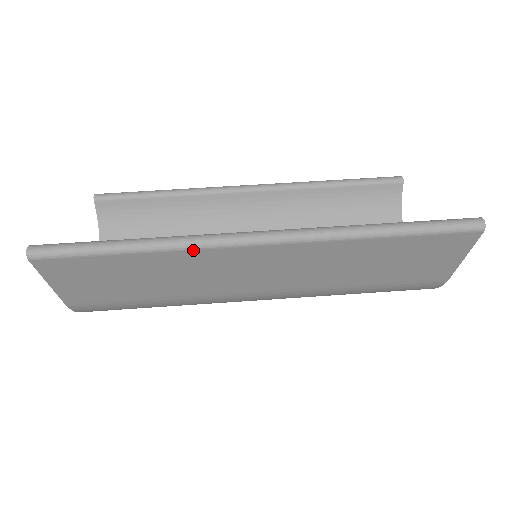
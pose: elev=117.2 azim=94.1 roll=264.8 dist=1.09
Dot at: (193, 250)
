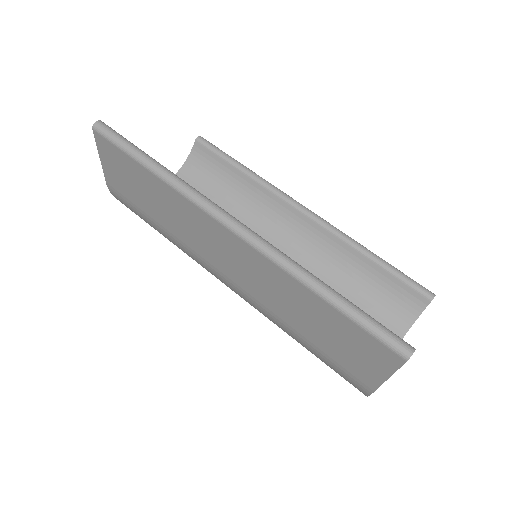
Dot at: (185, 198)
